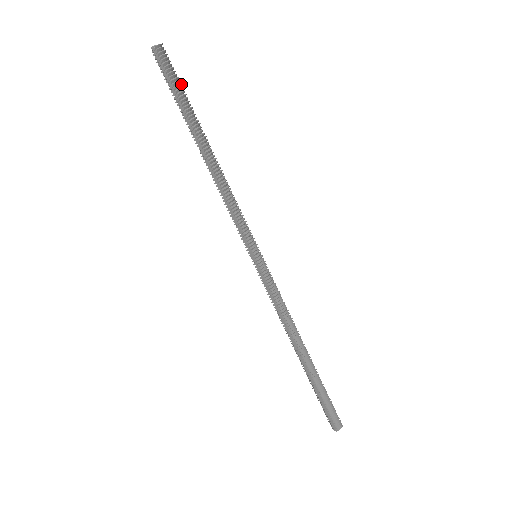
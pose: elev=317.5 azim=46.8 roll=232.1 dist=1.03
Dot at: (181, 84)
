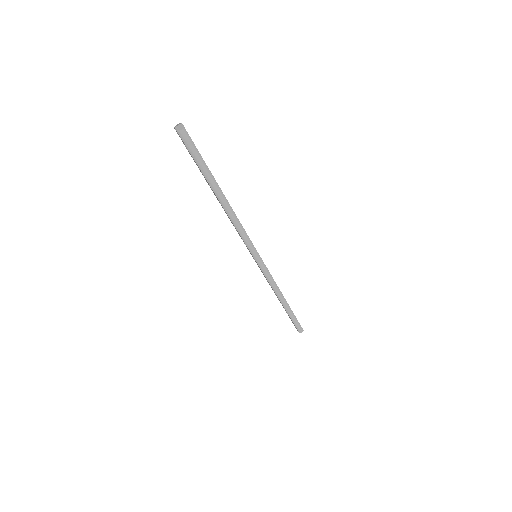
Dot at: (201, 157)
